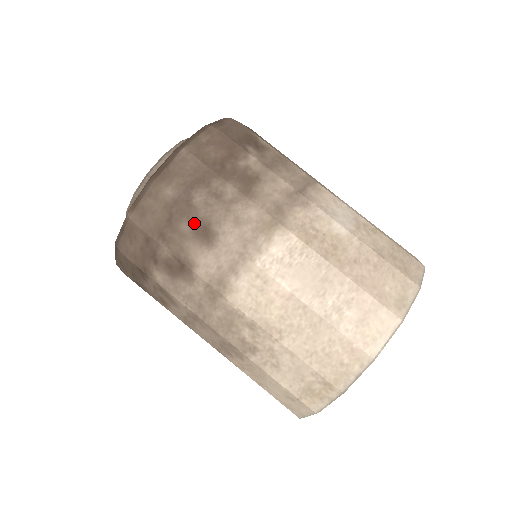
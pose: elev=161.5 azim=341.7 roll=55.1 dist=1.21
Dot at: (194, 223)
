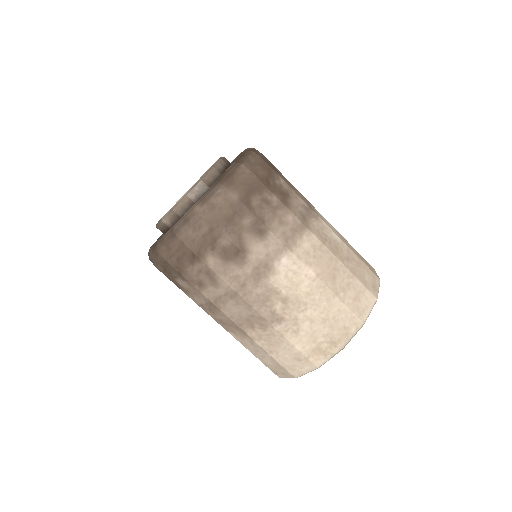
Dot at: (252, 220)
